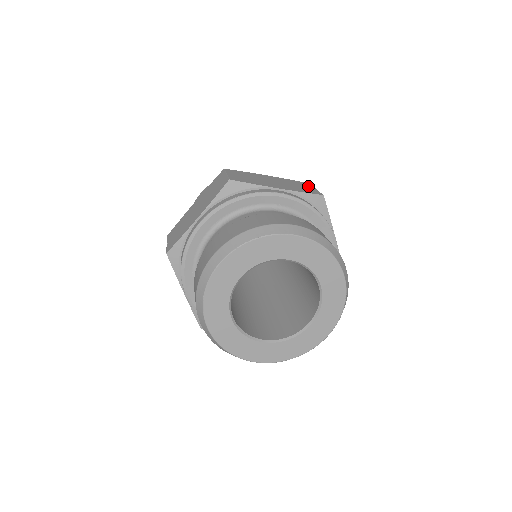
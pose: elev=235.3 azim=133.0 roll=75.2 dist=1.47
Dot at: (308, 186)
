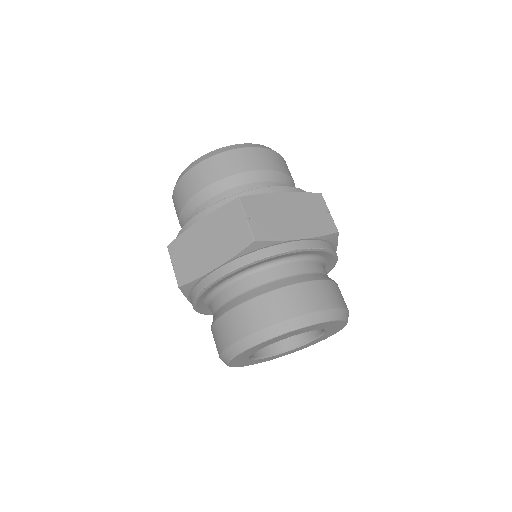
Dot at: (322, 207)
